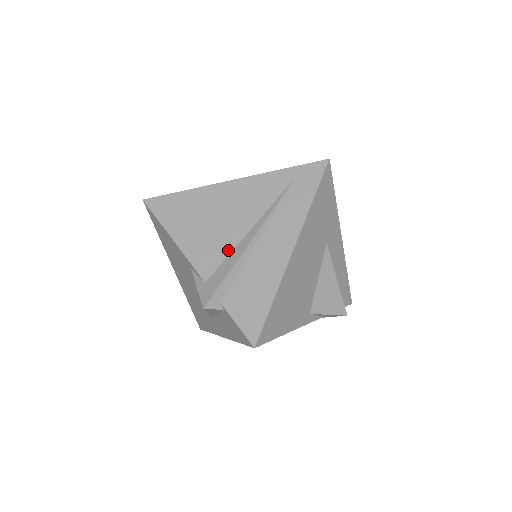
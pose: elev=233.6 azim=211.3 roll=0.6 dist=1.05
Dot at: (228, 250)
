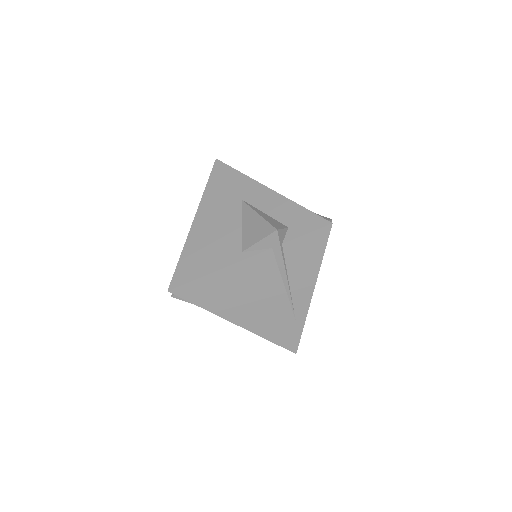
Dot at: occluded
